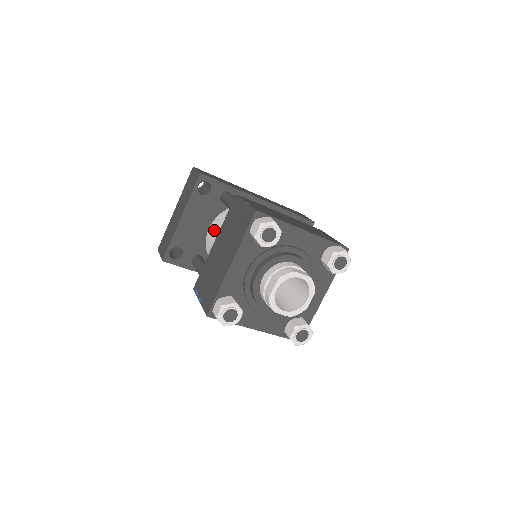
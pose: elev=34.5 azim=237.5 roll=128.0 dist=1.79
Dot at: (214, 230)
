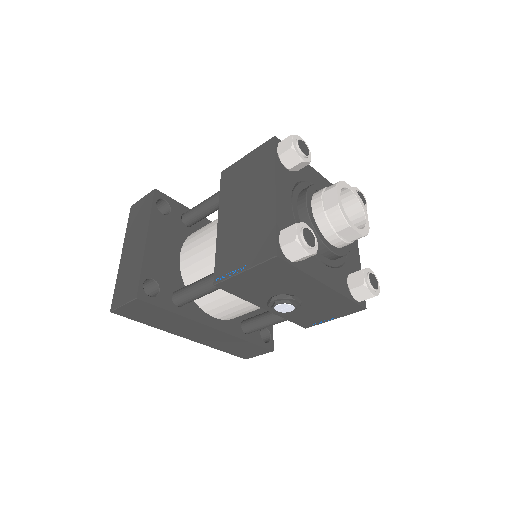
Dot at: (193, 244)
